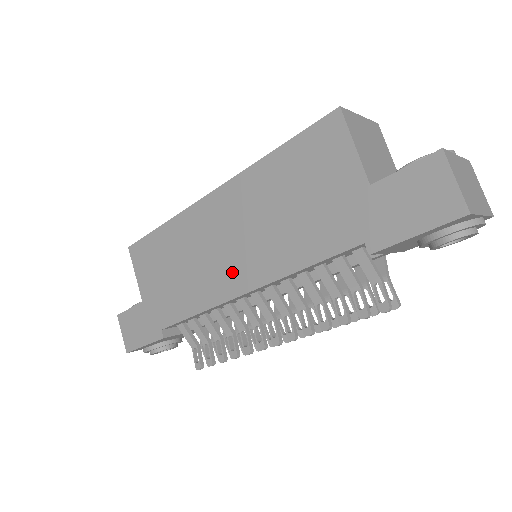
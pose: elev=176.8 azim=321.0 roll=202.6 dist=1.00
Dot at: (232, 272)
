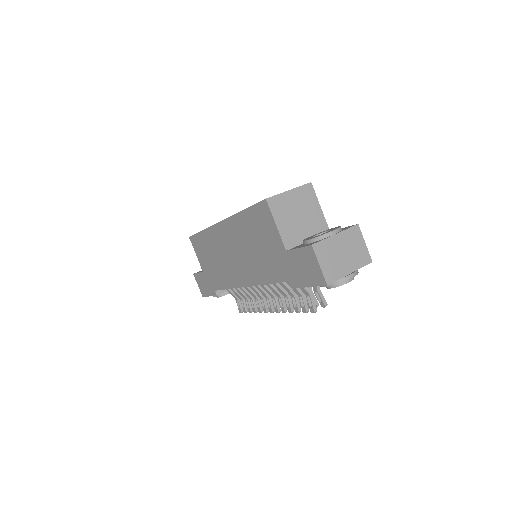
Dot at: (238, 272)
